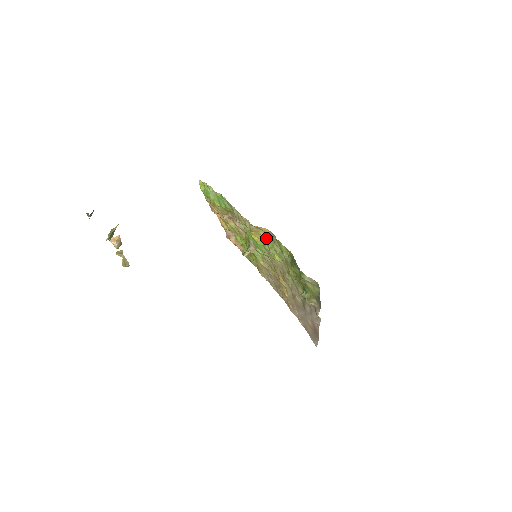
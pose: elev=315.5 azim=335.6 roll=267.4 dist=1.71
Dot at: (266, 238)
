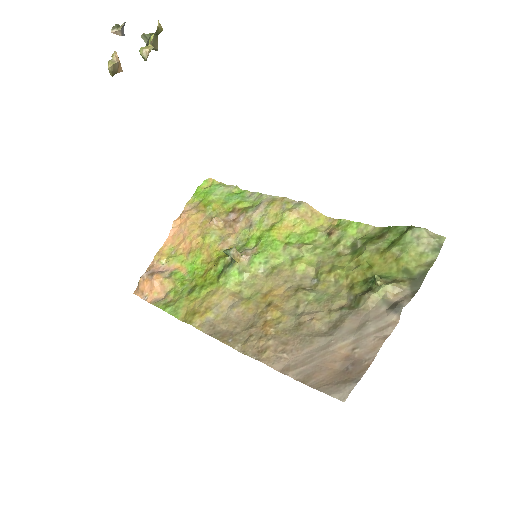
Dot at: (306, 231)
